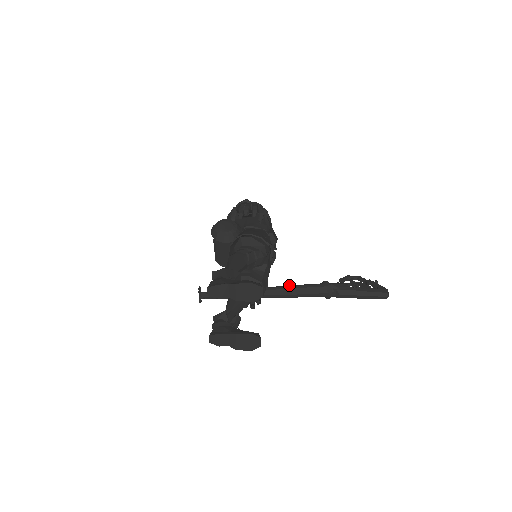
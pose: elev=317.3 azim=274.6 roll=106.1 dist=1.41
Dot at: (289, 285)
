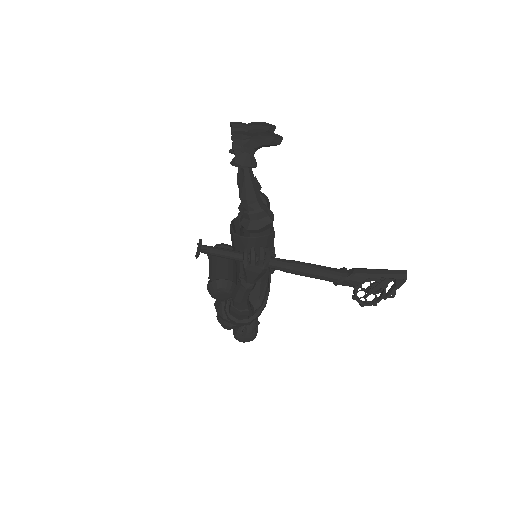
Dot at: occluded
